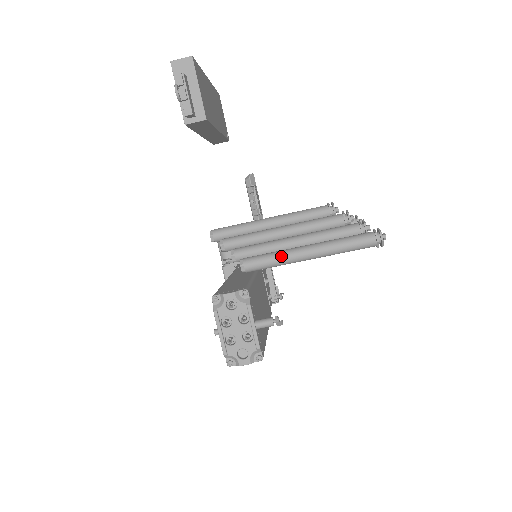
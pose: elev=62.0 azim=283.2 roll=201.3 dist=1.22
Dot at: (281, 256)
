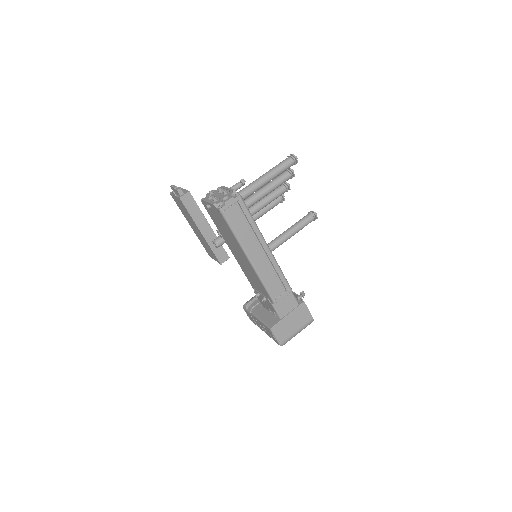
Dot at: (242, 189)
